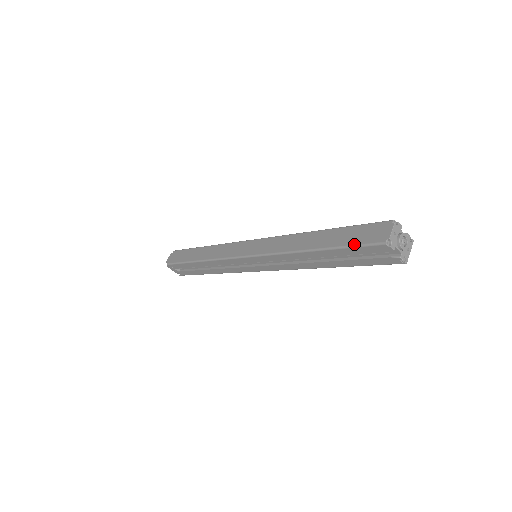
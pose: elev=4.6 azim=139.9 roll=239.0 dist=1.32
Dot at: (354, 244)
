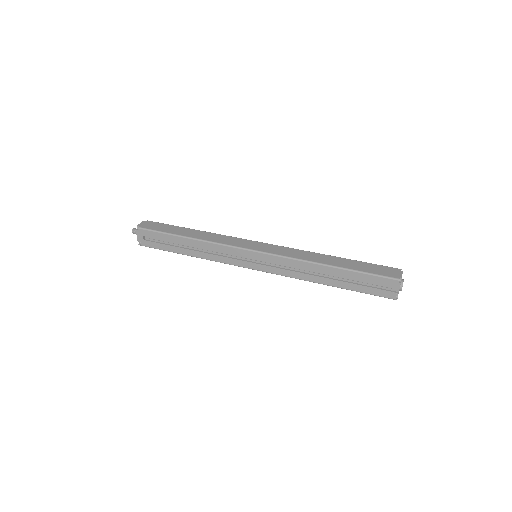
Dot at: (373, 273)
